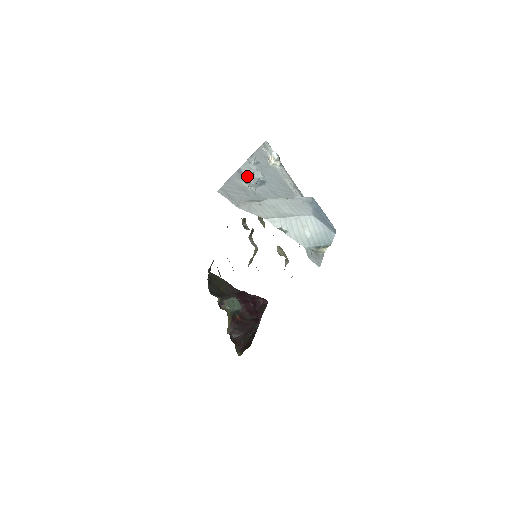
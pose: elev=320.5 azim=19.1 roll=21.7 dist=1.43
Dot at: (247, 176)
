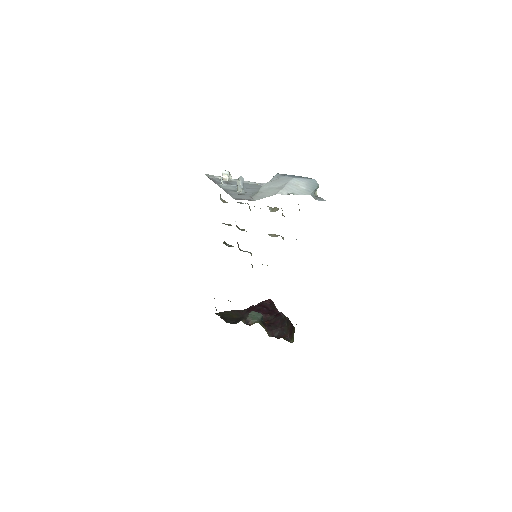
Dot at: (231, 189)
